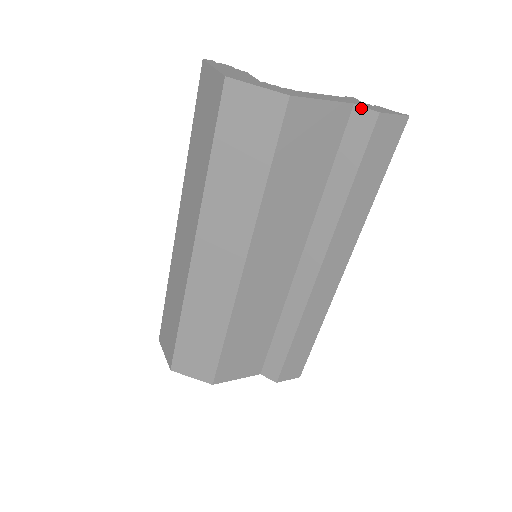
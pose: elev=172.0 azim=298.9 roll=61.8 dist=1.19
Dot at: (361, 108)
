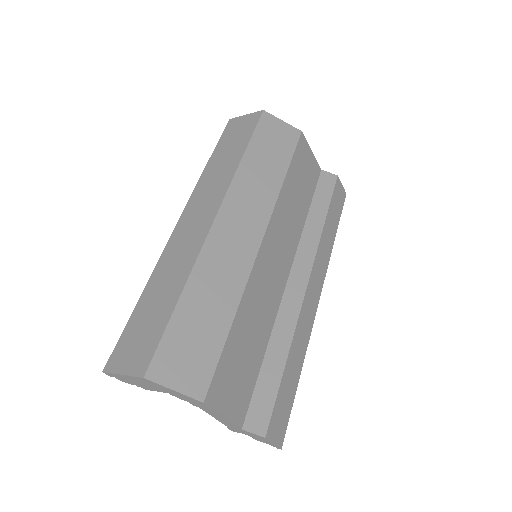
Dot at: (326, 172)
